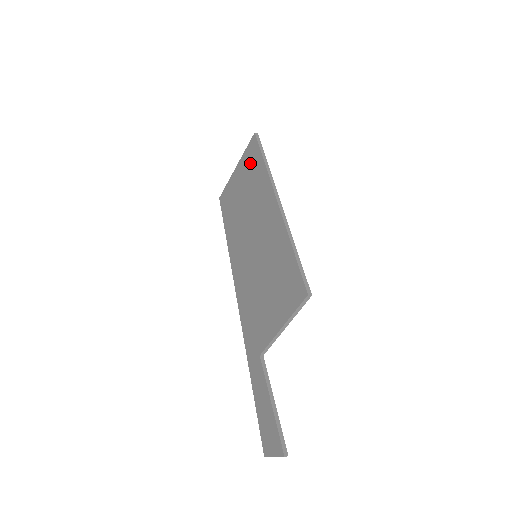
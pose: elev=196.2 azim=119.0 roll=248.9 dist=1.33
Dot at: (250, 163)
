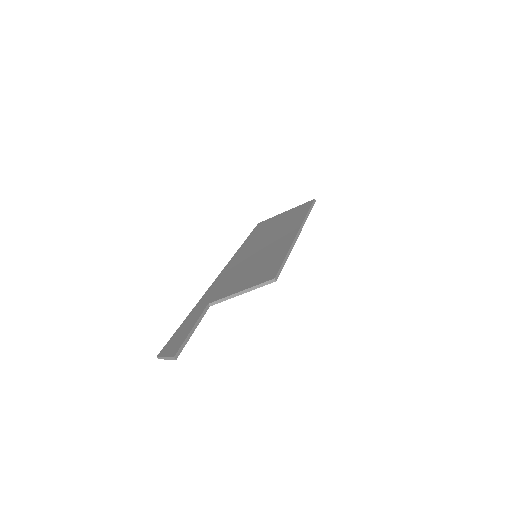
Dot at: (297, 211)
